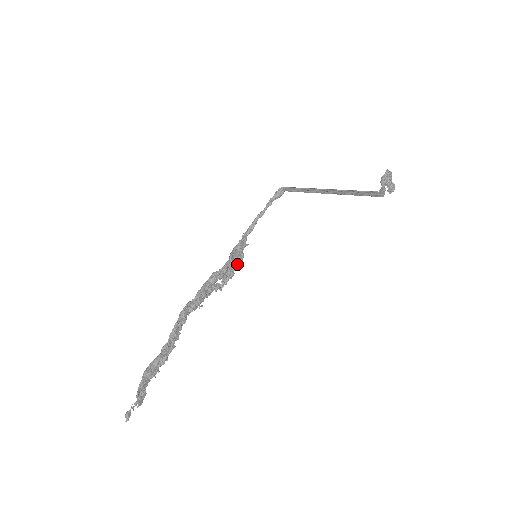
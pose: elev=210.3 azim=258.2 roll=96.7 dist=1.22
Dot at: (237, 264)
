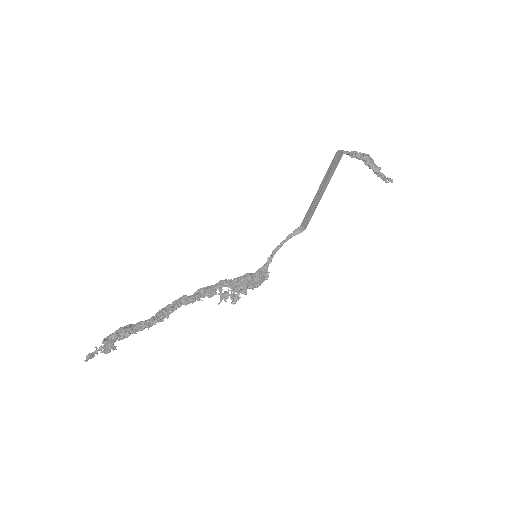
Dot at: (251, 282)
